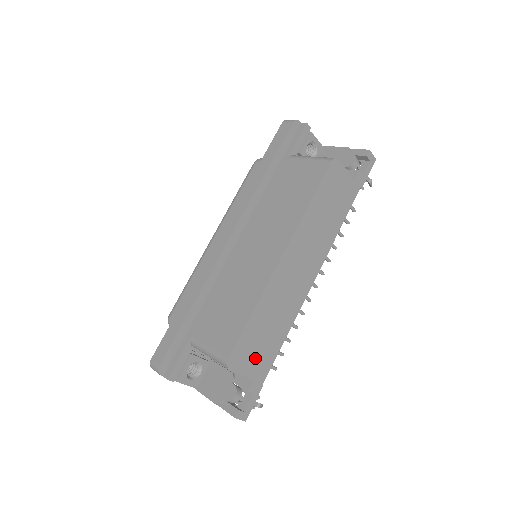
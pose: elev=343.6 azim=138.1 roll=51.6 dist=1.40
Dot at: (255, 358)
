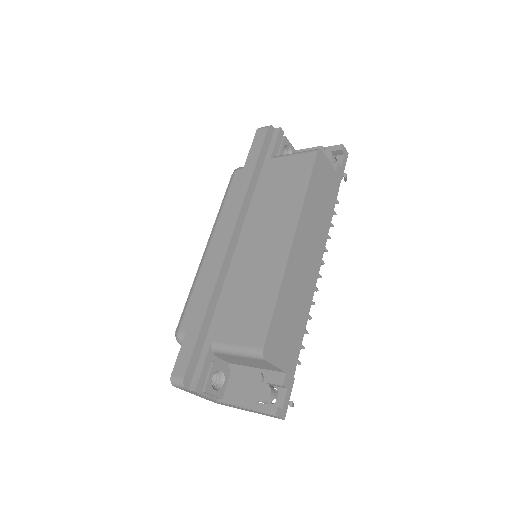
Dot at: (284, 348)
